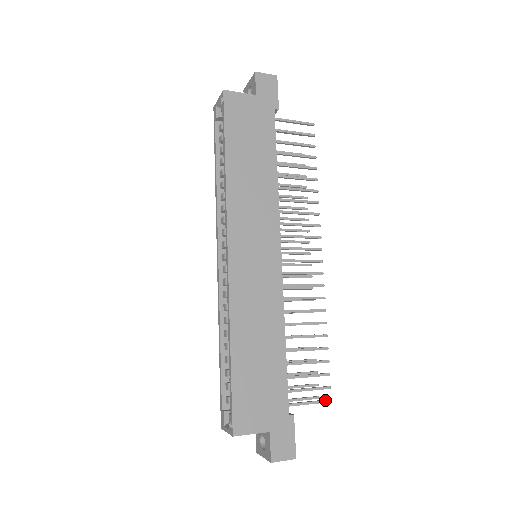
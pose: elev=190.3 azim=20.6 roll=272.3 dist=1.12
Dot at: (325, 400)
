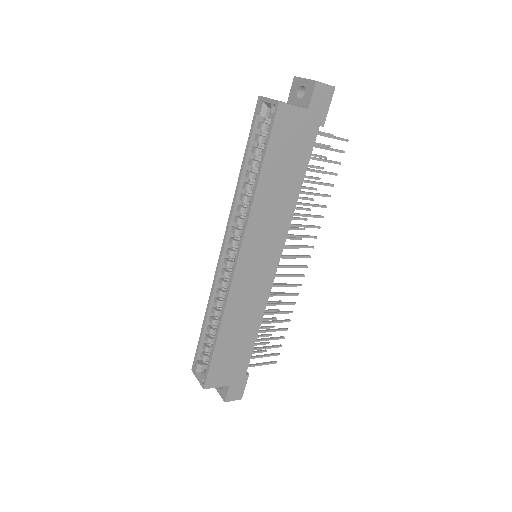
Dot at: (273, 362)
